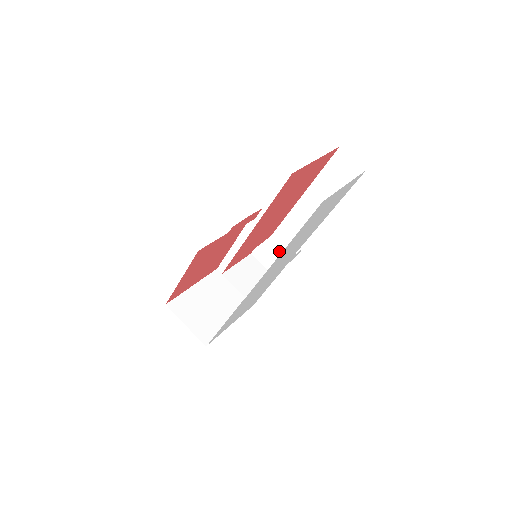
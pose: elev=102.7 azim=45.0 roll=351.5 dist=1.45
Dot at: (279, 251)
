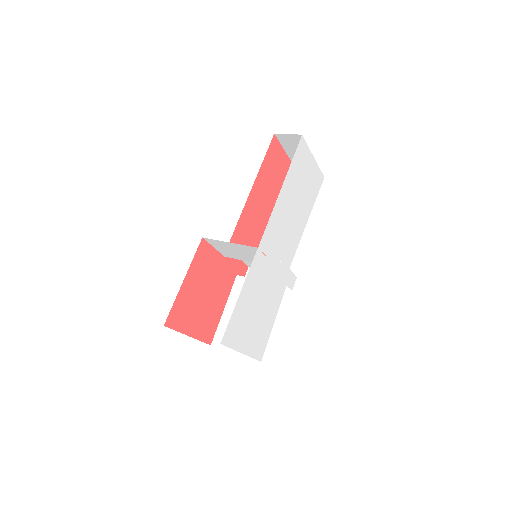
Dot at: occluded
